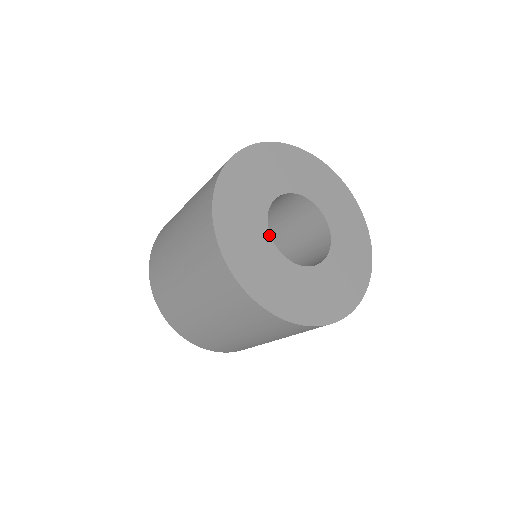
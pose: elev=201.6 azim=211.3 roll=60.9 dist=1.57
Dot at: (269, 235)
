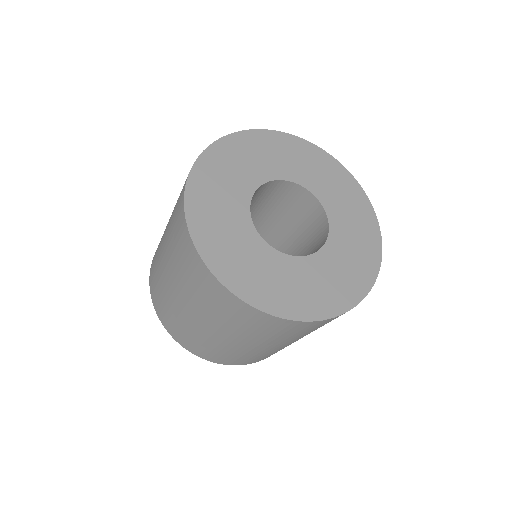
Dot at: (259, 237)
